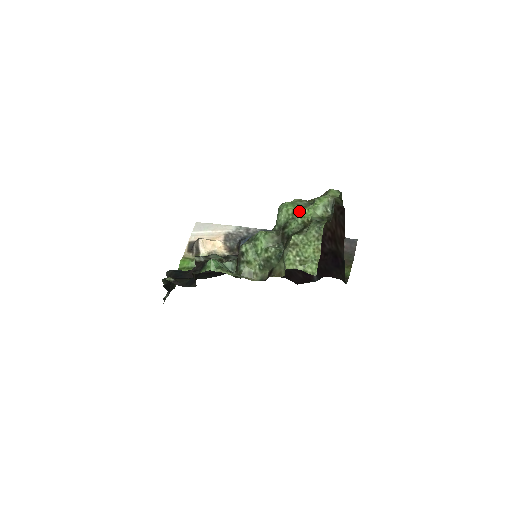
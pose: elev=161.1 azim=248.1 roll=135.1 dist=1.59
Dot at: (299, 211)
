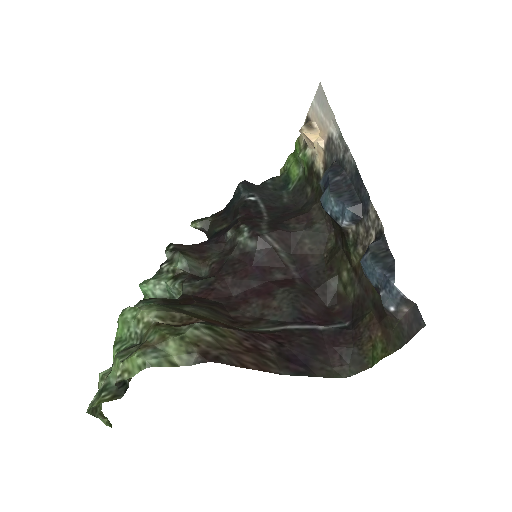
Dot at: (113, 348)
